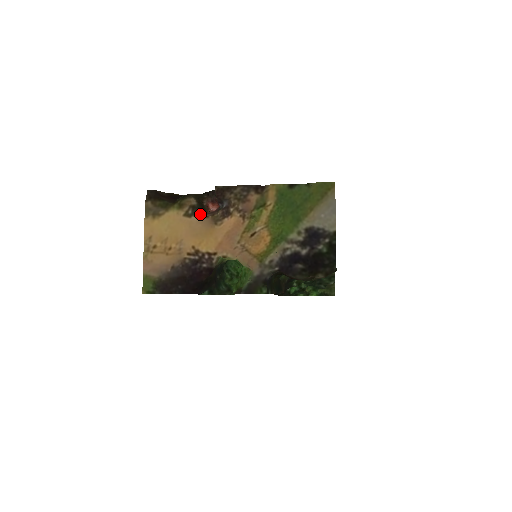
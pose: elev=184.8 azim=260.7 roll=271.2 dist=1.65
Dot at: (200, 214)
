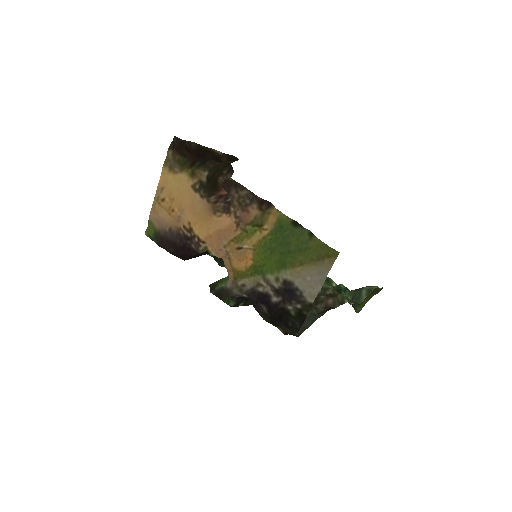
Dot at: (205, 194)
